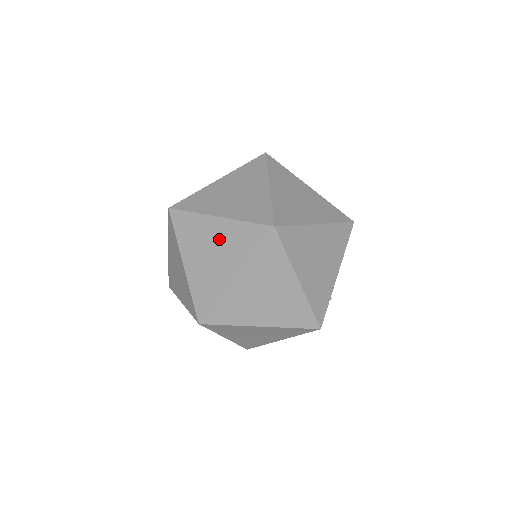
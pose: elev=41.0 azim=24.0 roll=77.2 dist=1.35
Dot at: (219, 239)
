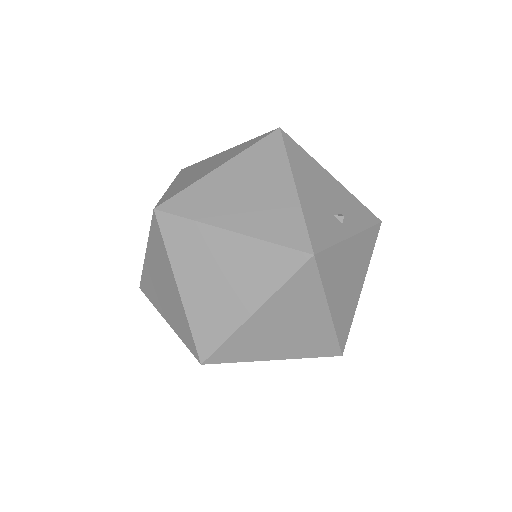
Dot at: (156, 270)
